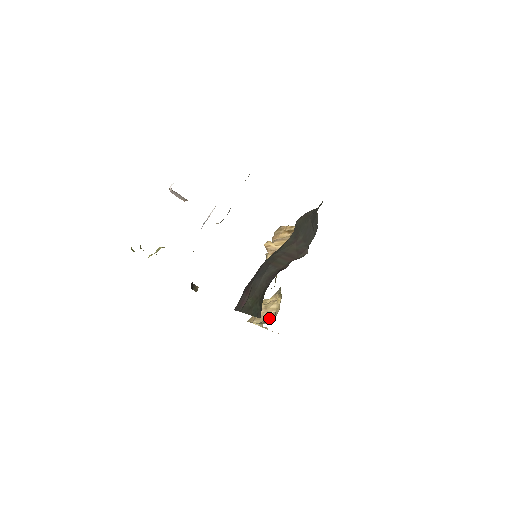
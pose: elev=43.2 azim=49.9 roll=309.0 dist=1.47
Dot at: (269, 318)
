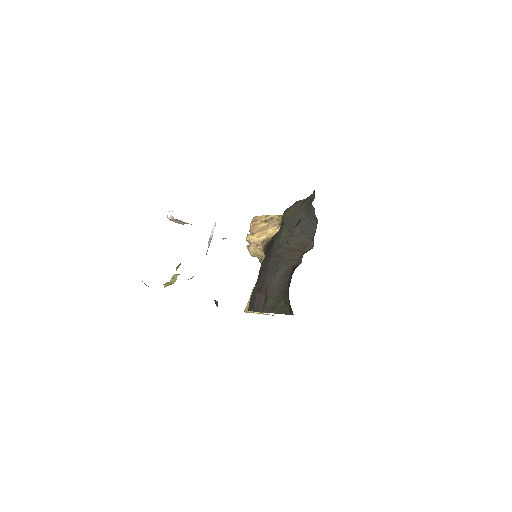
Dot at: occluded
